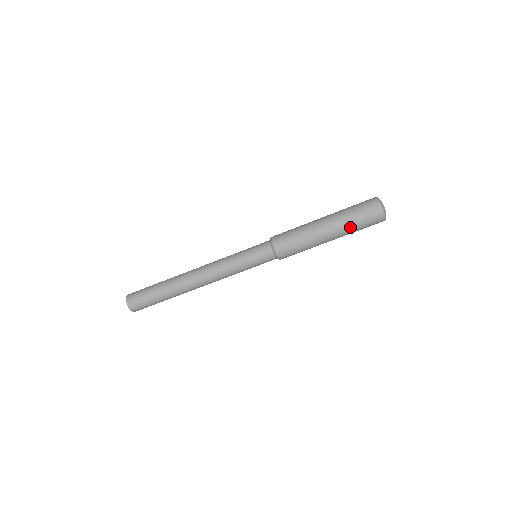
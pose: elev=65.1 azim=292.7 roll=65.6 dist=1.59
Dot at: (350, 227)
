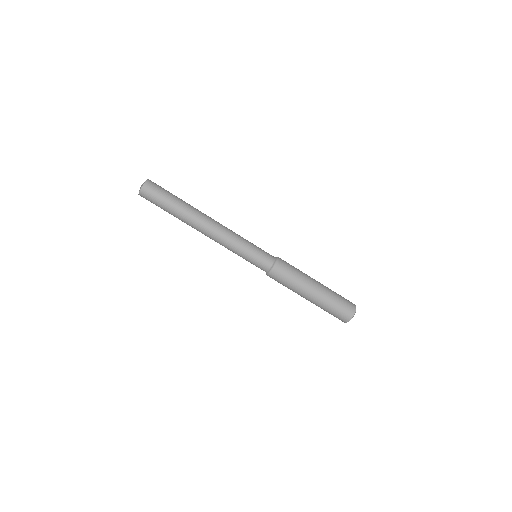
Dot at: (330, 299)
